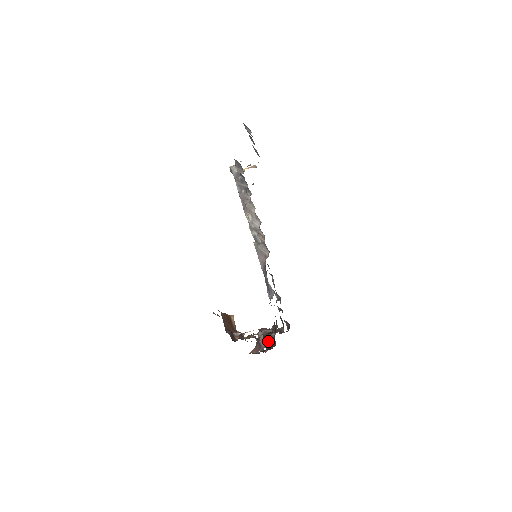
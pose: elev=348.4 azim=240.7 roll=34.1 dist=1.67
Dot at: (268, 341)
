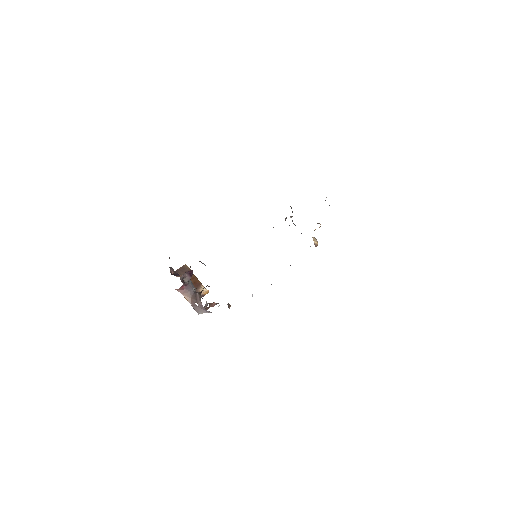
Dot at: occluded
